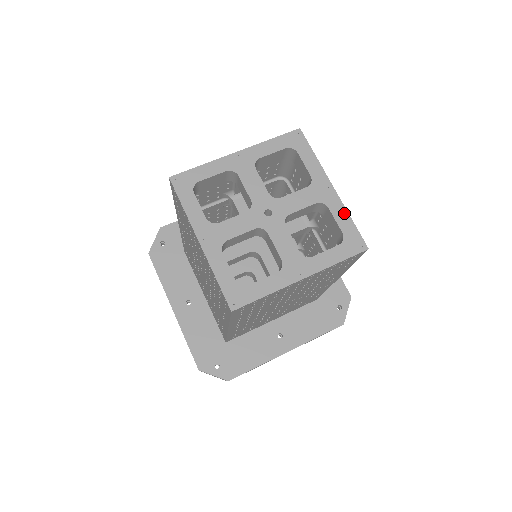
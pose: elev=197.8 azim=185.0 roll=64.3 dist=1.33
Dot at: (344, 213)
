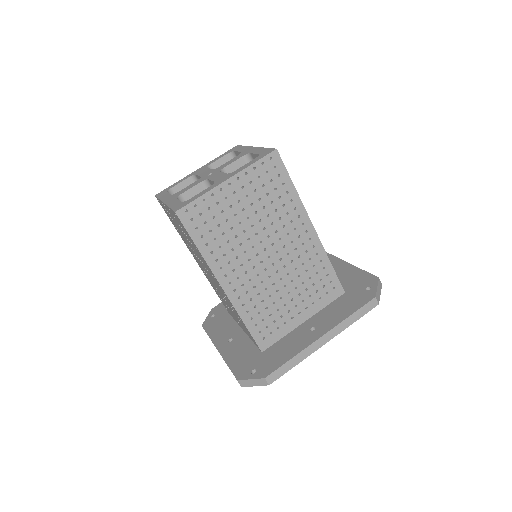
Dot at: (261, 149)
